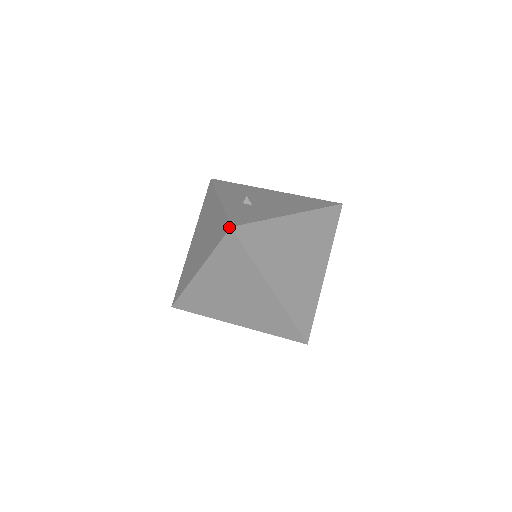
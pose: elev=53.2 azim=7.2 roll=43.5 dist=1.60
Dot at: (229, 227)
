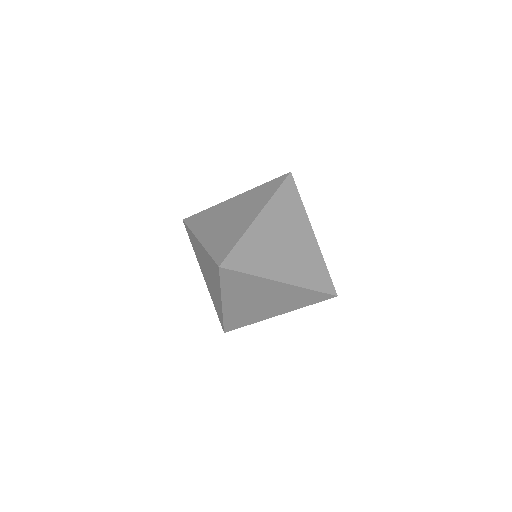
Dot at: (289, 174)
